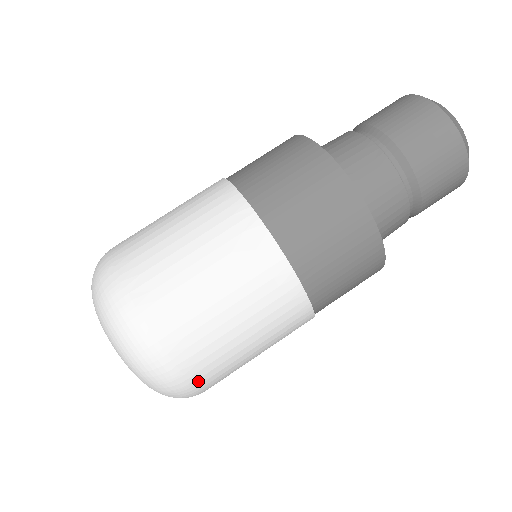
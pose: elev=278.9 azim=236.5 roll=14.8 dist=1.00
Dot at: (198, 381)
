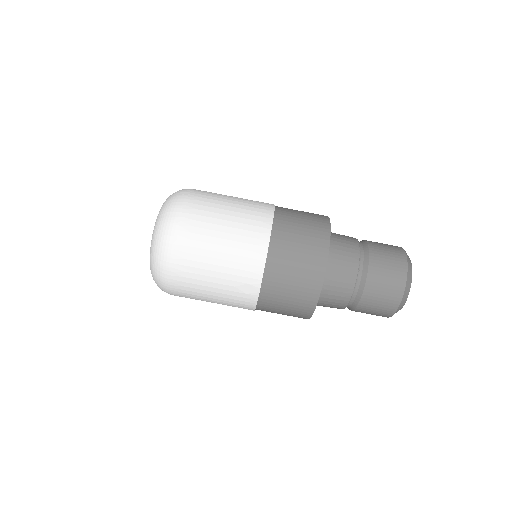
Dot at: occluded
